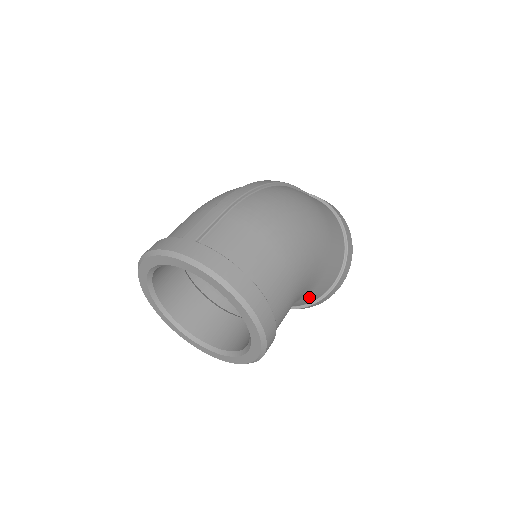
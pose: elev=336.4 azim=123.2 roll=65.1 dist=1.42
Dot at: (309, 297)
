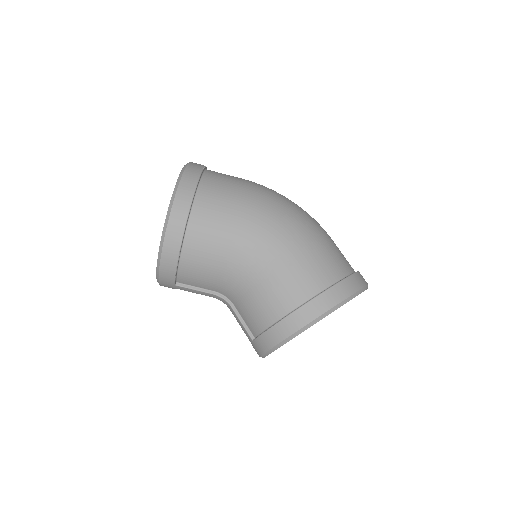
Dot at: (264, 295)
